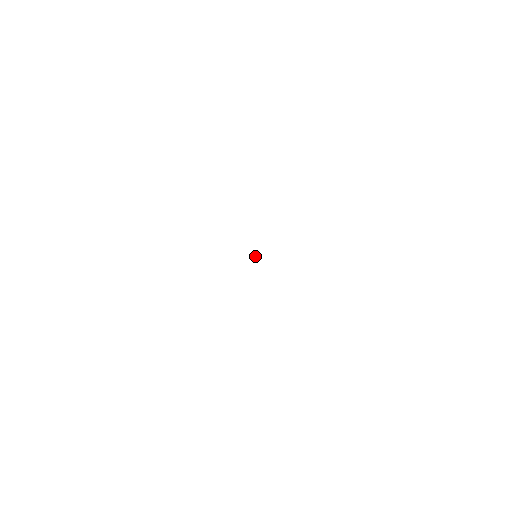
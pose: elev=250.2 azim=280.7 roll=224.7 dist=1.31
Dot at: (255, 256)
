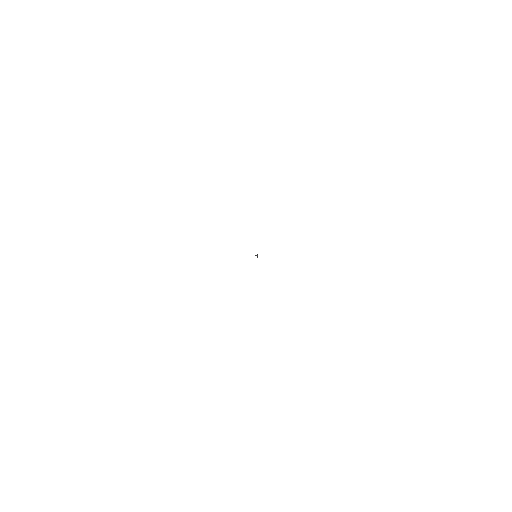
Dot at: occluded
